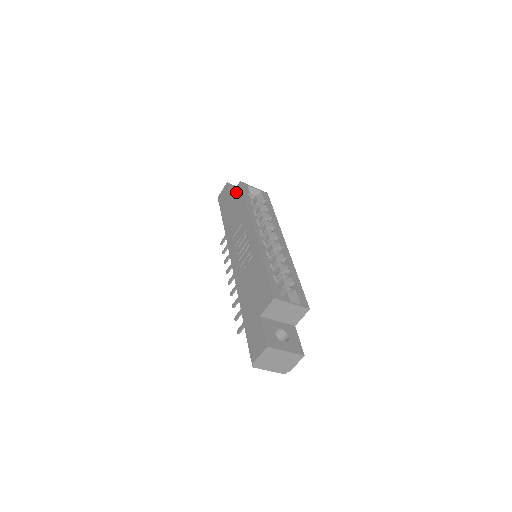
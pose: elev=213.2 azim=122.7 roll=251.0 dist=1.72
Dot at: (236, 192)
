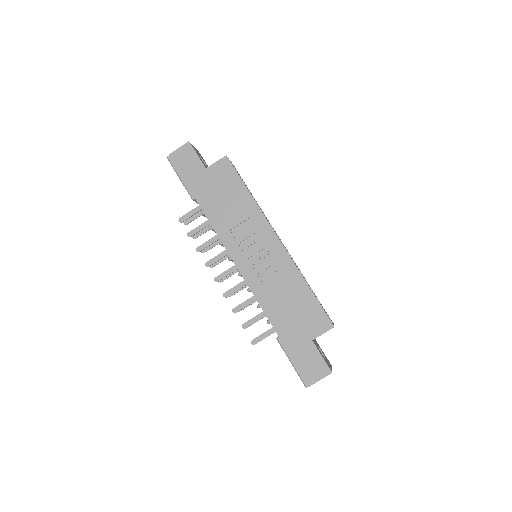
Dot at: (221, 168)
